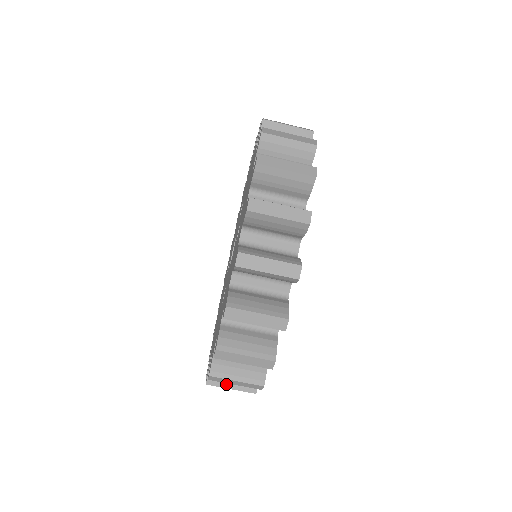
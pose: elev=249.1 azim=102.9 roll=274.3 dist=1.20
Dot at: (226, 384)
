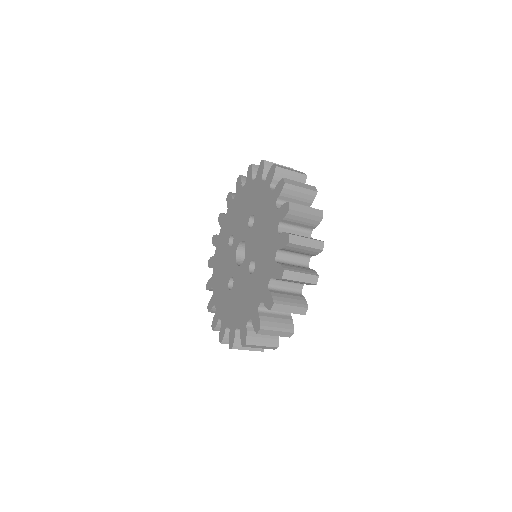
Dot at: occluded
